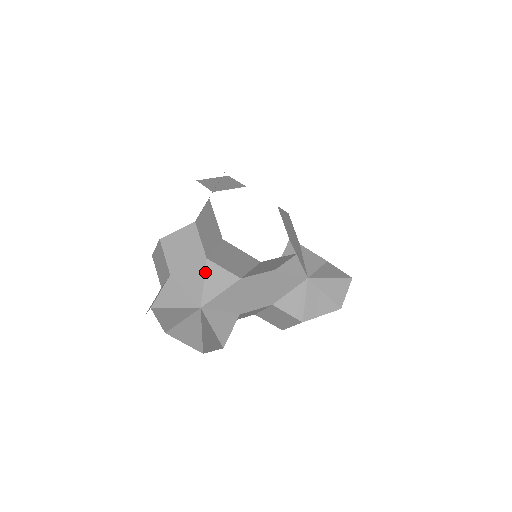
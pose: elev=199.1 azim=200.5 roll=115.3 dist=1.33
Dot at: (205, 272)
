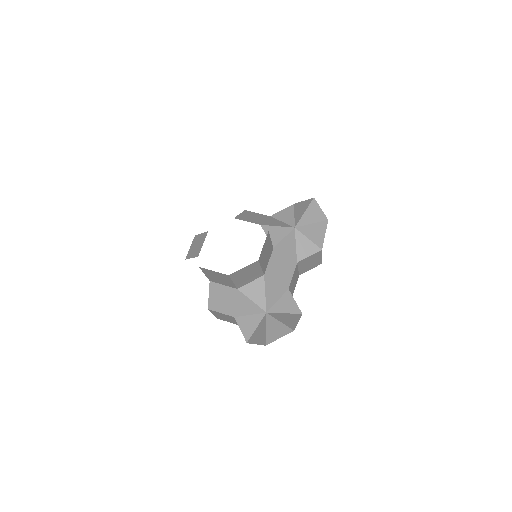
Dot at: (245, 295)
